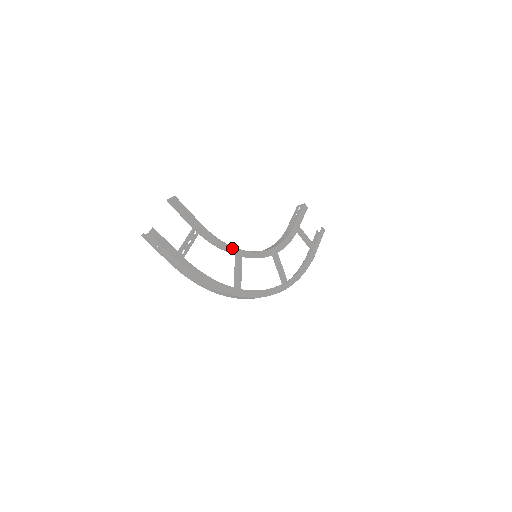
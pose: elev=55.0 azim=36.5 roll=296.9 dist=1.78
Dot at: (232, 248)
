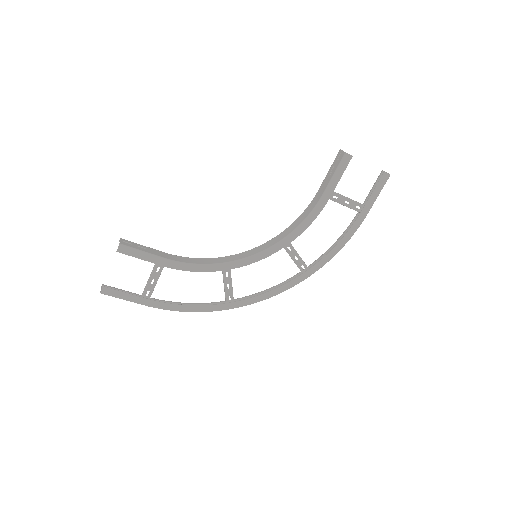
Dot at: (213, 266)
